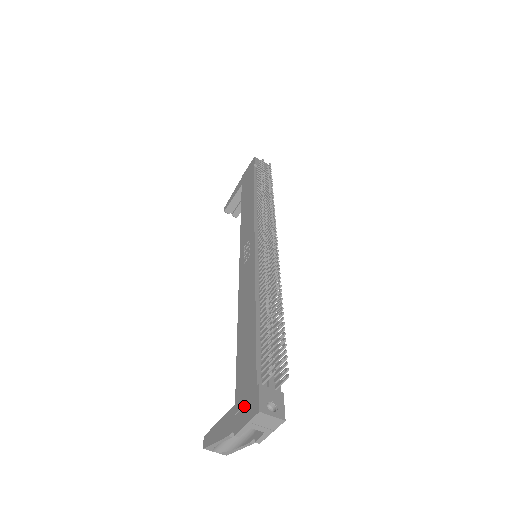
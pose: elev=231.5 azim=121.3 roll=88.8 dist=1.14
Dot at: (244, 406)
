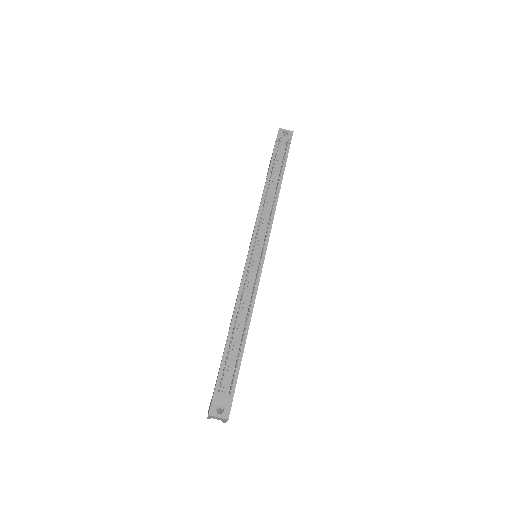
Dot at: occluded
